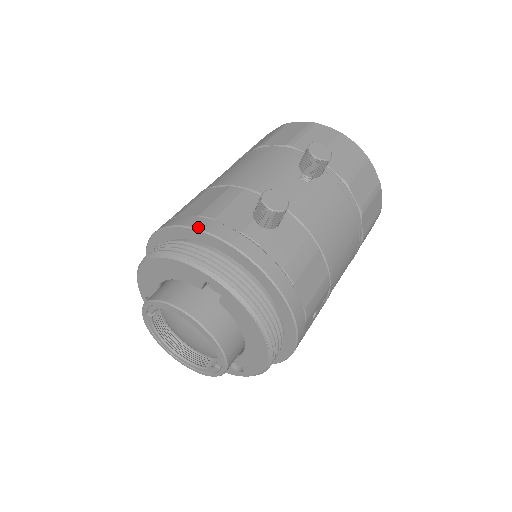
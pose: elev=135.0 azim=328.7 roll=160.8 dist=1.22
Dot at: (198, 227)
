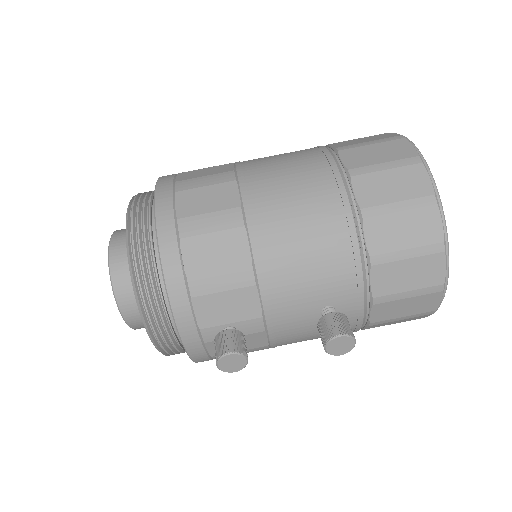
Dot at: (170, 295)
